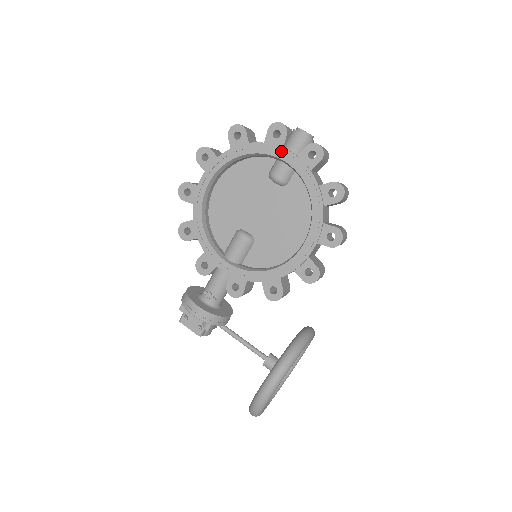
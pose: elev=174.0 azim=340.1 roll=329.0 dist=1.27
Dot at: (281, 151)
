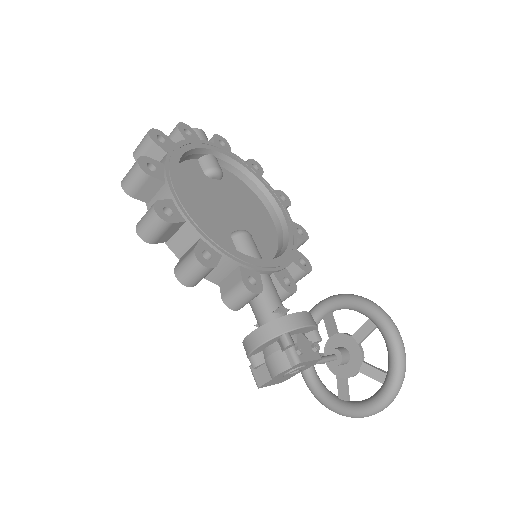
Dot at: (206, 142)
